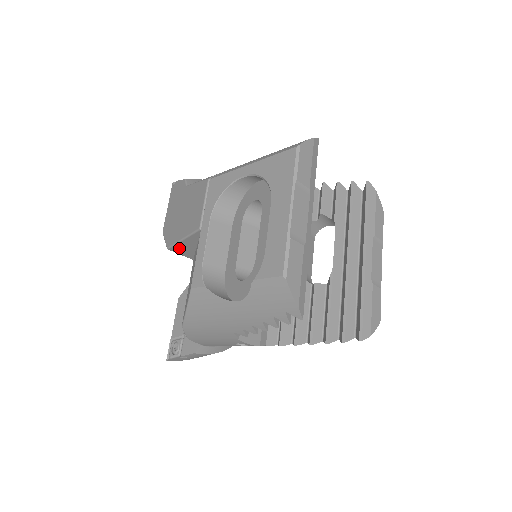
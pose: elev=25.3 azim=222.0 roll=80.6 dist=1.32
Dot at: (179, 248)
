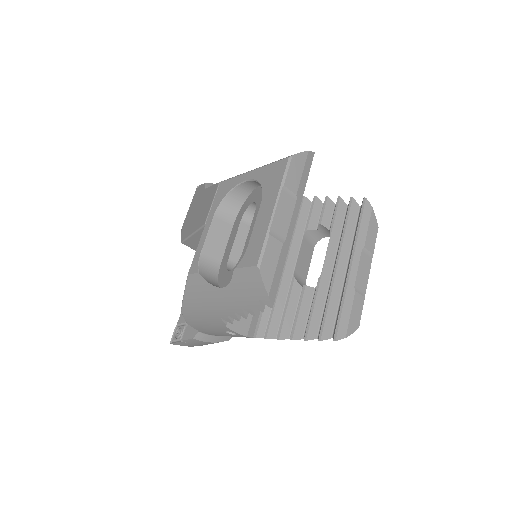
Dot at: (191, 243)
